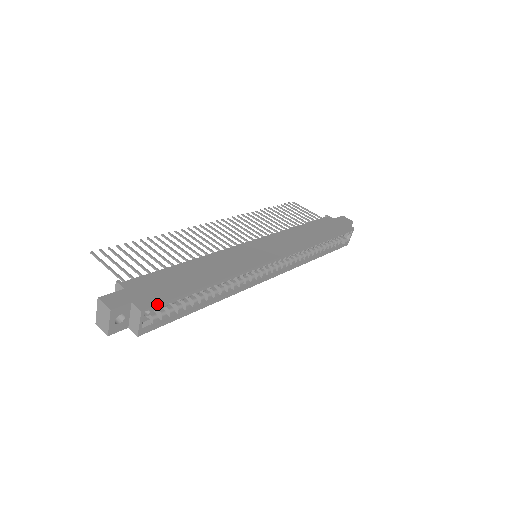
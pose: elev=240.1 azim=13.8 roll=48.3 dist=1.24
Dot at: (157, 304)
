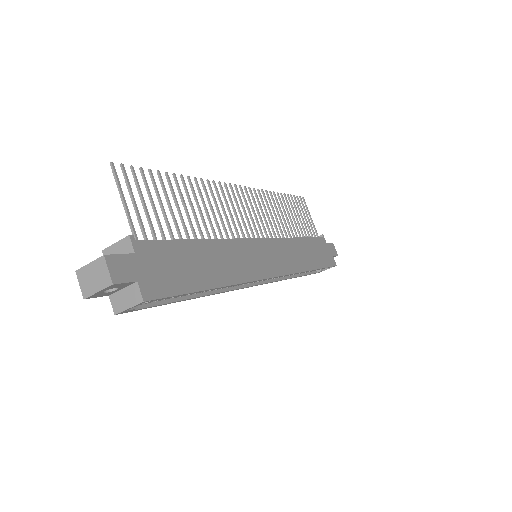
Dot at: (162, 297)
